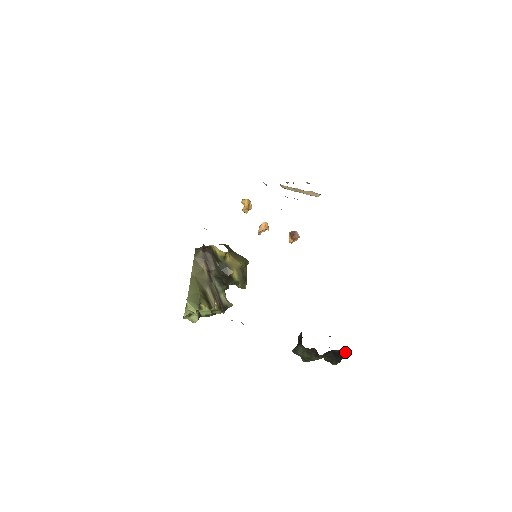
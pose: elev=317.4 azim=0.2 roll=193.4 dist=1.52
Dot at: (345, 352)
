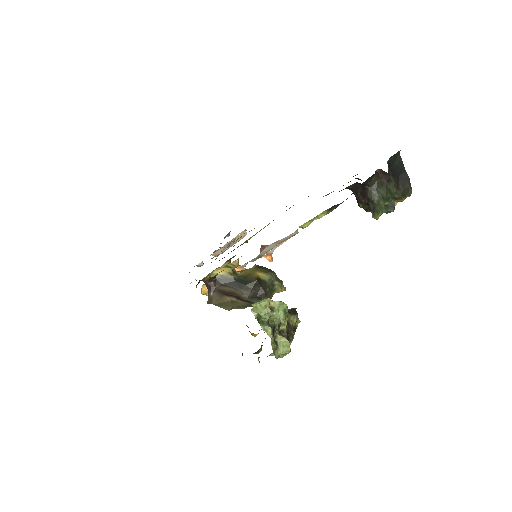
Dot at: (396, 156)
